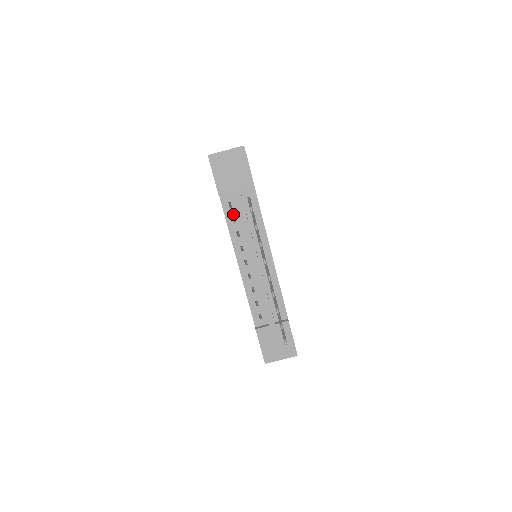
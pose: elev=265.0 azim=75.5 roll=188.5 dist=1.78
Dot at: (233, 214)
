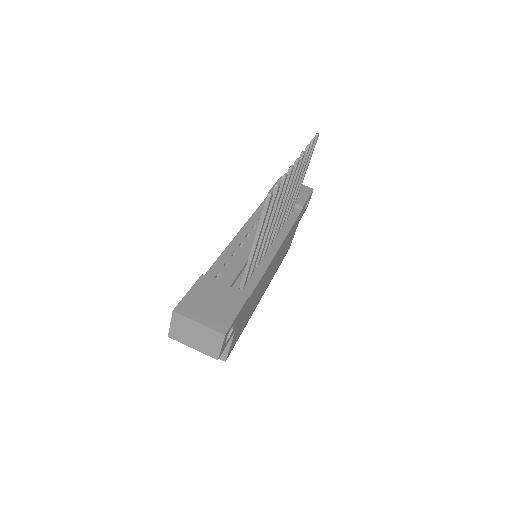
Dot at: occluded
